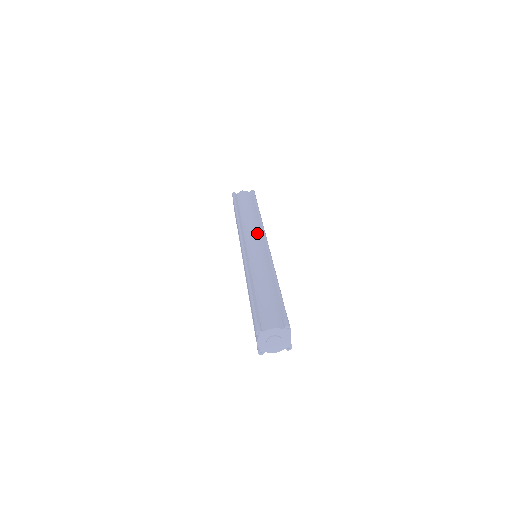
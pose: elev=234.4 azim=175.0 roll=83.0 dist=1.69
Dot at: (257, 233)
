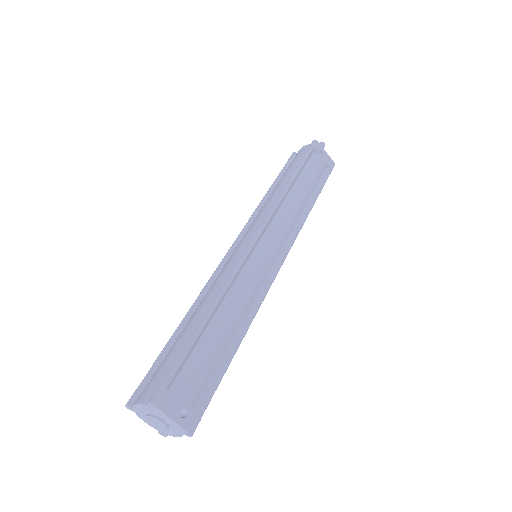
Dot at: (262, 218)
